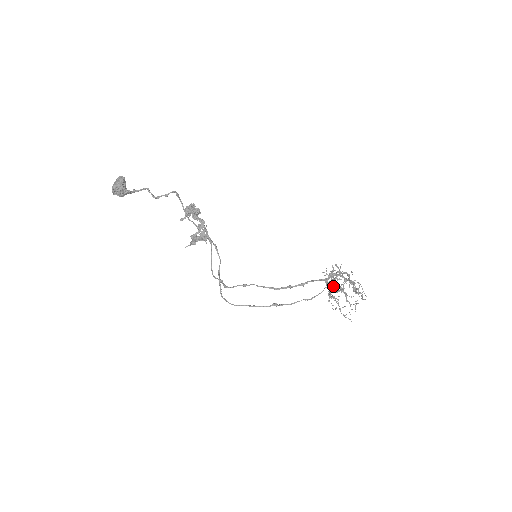
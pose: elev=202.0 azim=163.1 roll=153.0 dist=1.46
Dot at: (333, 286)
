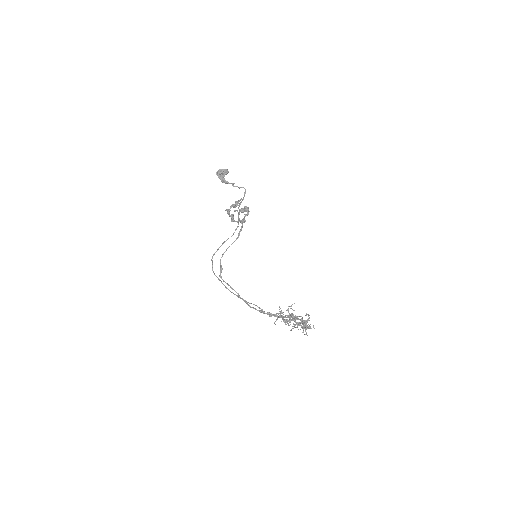
Dot at: occluded
